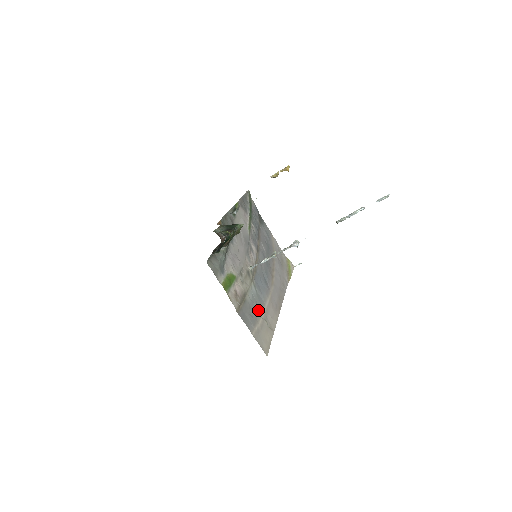
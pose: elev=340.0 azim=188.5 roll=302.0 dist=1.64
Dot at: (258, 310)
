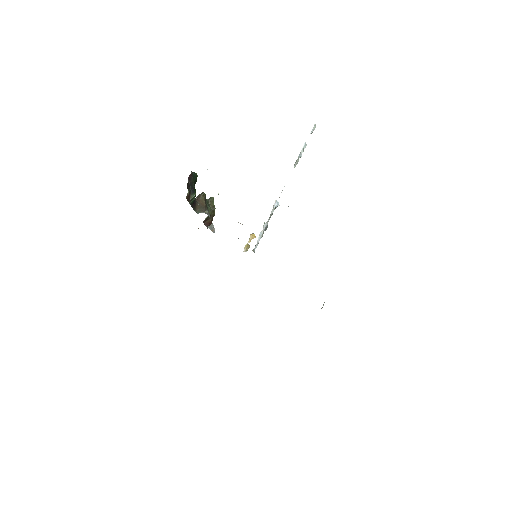
Dot at: occluded
